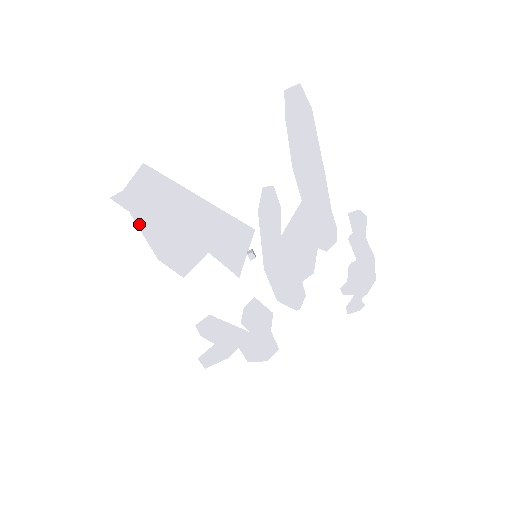
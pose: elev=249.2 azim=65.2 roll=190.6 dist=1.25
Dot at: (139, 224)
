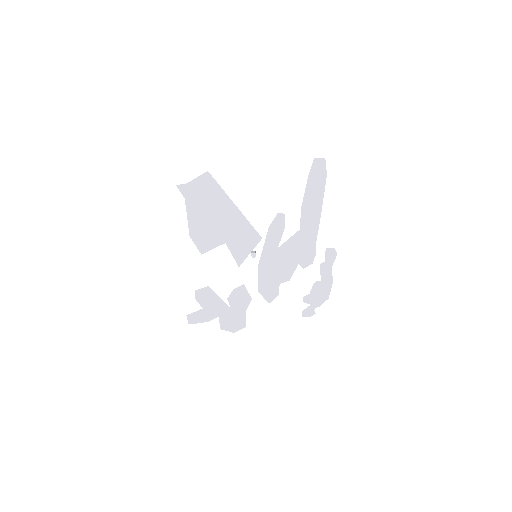
Dot at: (187, 209)
